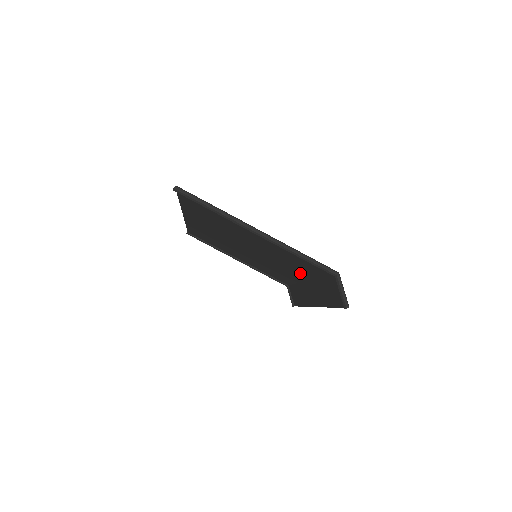
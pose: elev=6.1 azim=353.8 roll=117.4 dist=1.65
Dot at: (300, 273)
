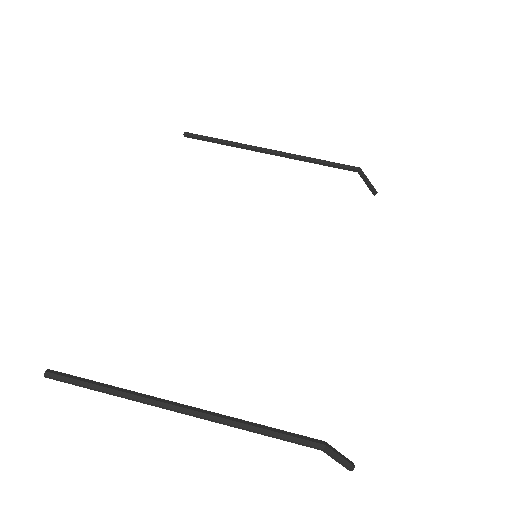
Dot at: occluded
